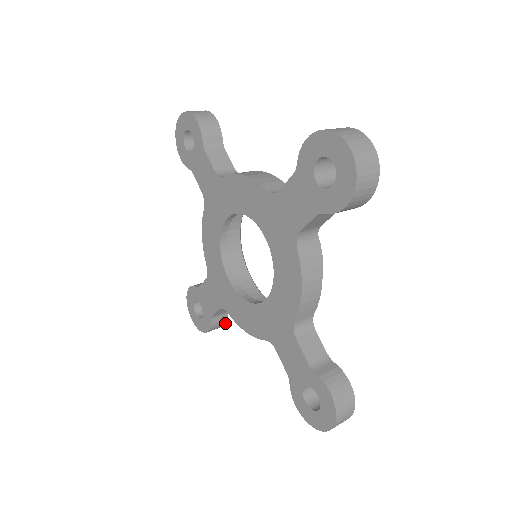
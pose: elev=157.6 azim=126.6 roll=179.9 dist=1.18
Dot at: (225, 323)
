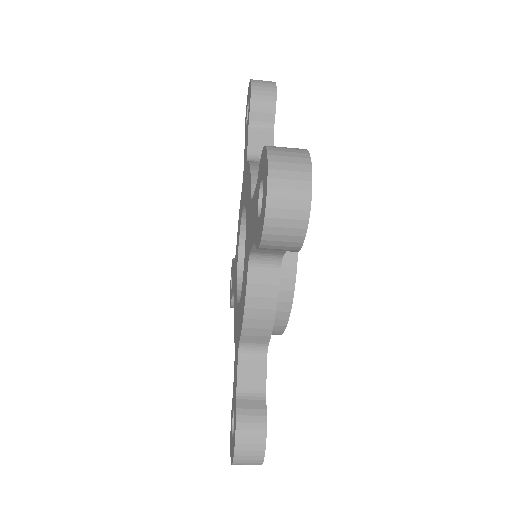
Dot at: (265, 421)
